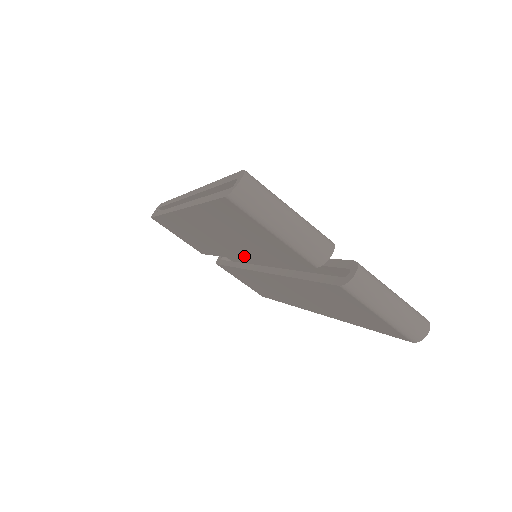
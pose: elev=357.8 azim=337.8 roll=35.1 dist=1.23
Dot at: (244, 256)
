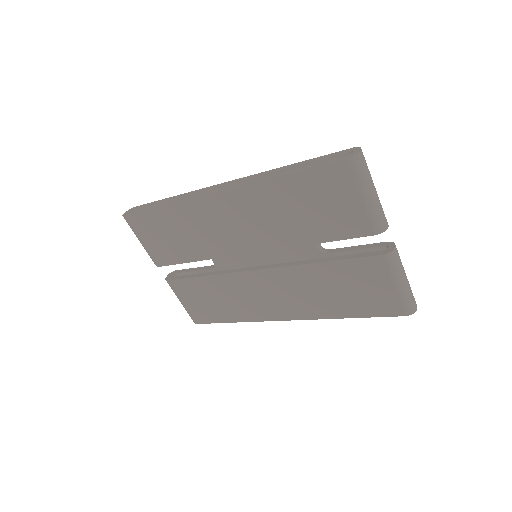
Dot at: (261, 247)
